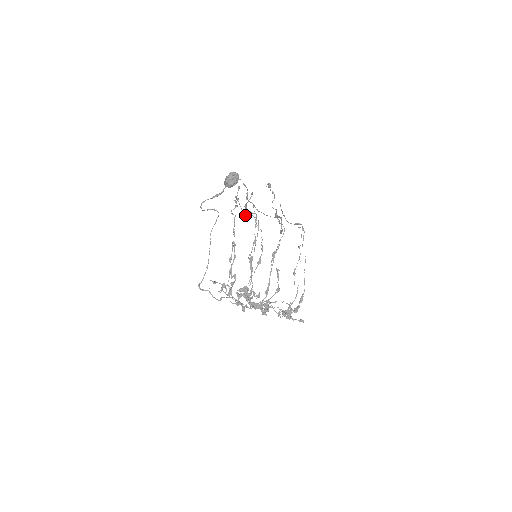
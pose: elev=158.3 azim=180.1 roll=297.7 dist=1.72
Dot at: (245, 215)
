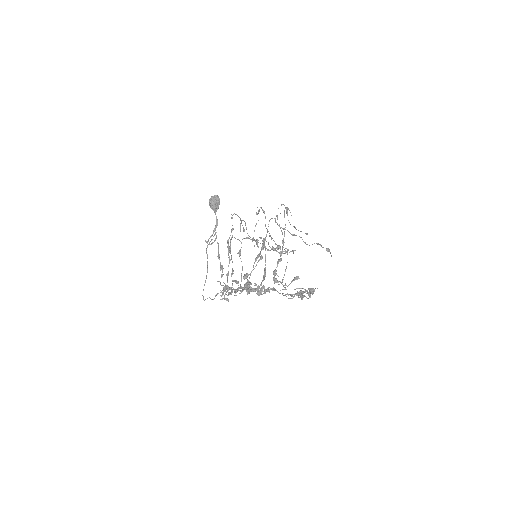
Dot at: (248, 235)
